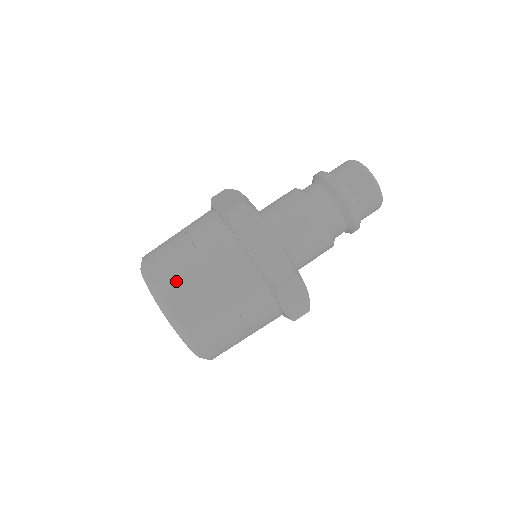
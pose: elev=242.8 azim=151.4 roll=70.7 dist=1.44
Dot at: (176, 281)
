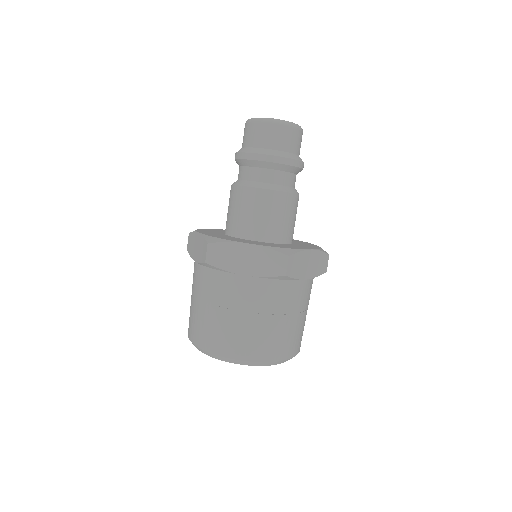
Dot at: (222, 338)
